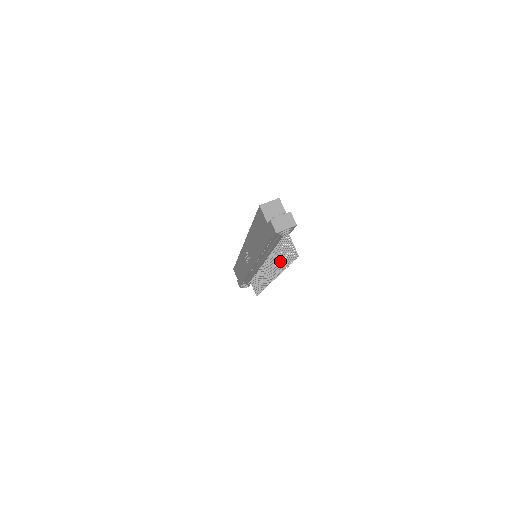
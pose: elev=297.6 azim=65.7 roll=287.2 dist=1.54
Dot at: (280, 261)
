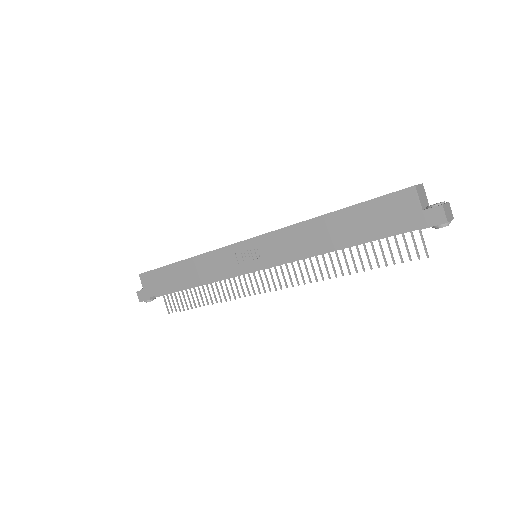
Dot at: (346, 263)
